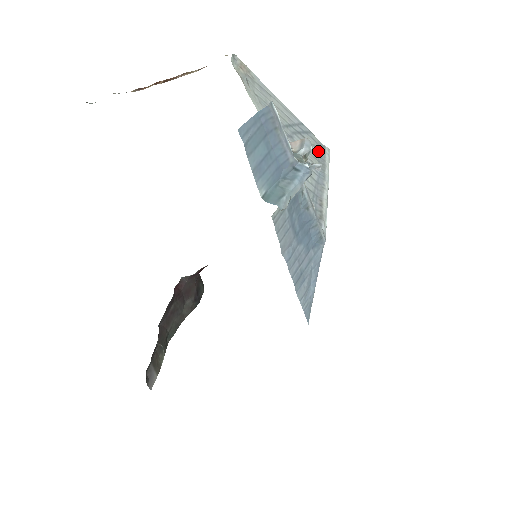
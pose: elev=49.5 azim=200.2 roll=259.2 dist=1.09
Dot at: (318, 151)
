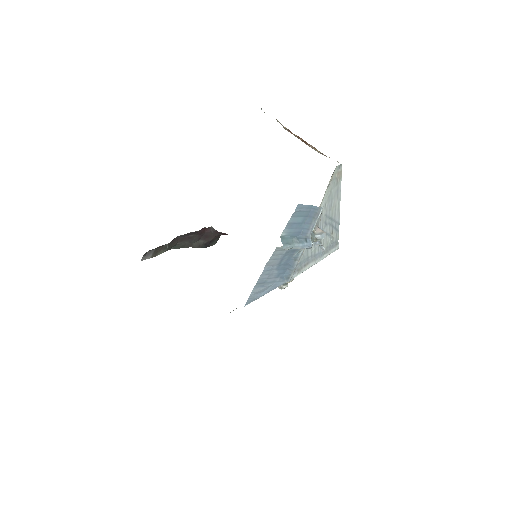
Dot at: (332, 243)
